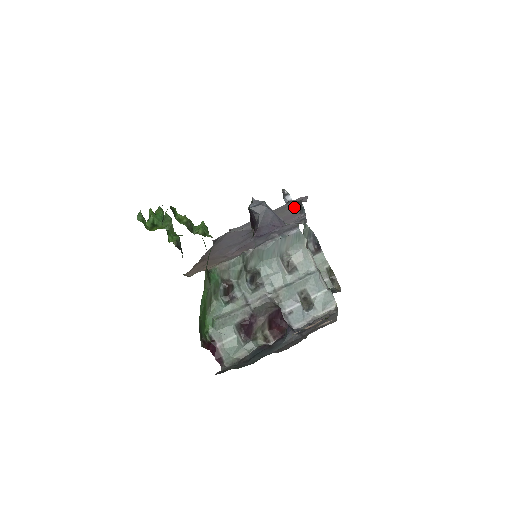
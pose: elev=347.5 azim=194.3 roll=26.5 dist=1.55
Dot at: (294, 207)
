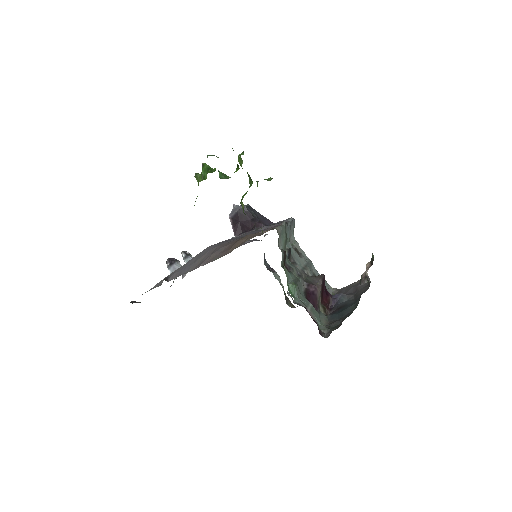
Dot at: occluded
